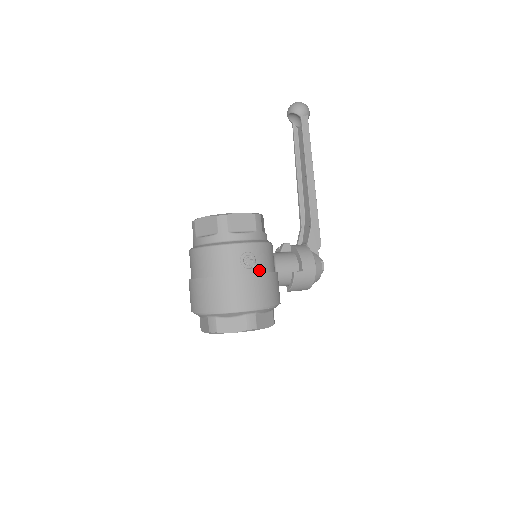
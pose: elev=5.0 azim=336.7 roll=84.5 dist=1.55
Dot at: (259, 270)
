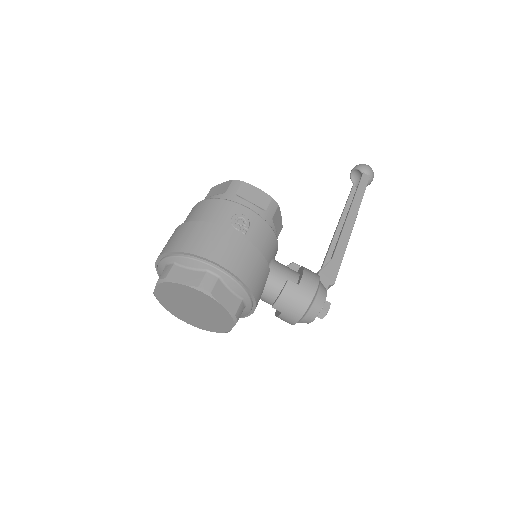
Dot at: (247, 239)
